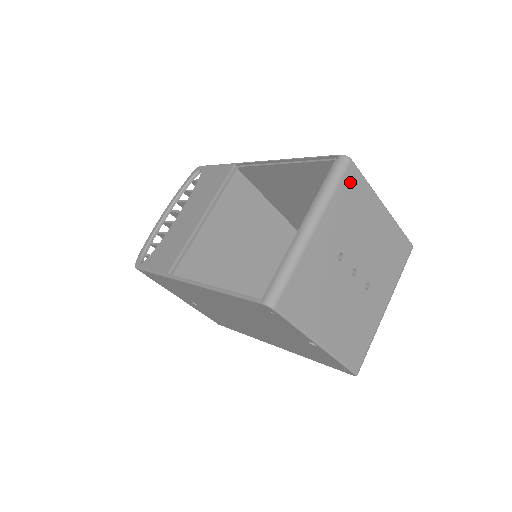
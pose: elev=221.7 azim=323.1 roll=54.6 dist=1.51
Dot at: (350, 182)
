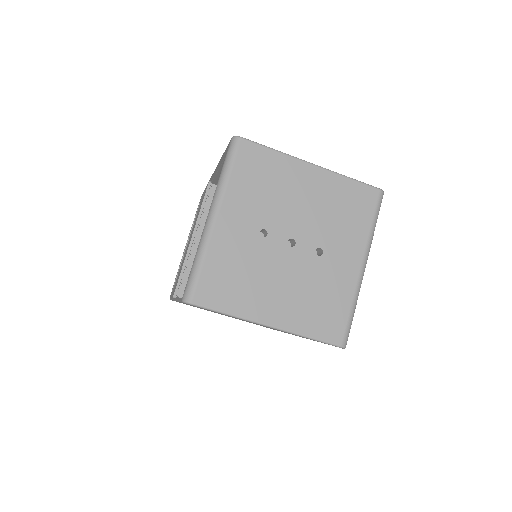
Dot at: (248, 159)
